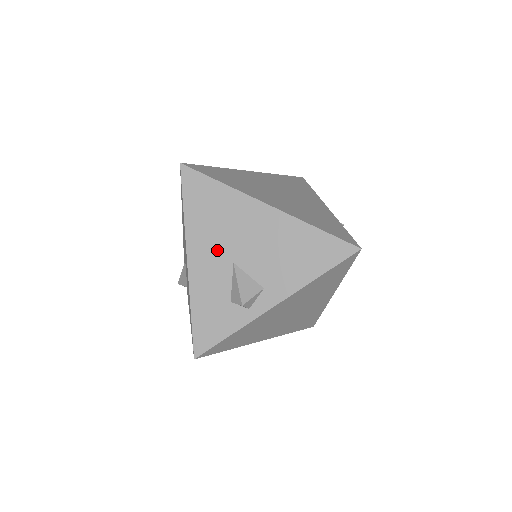
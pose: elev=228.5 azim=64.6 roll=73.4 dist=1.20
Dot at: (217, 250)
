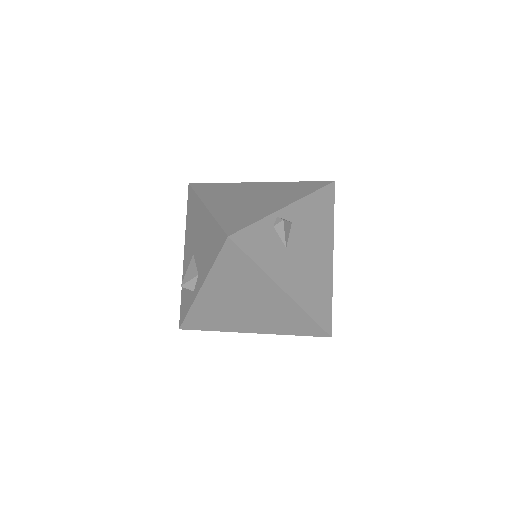
Dot at: (191, 245)
